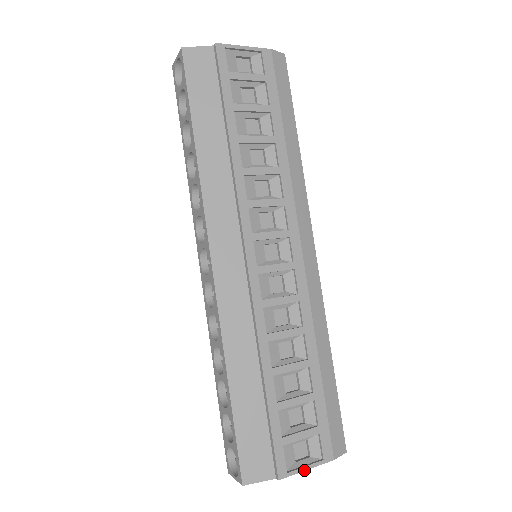
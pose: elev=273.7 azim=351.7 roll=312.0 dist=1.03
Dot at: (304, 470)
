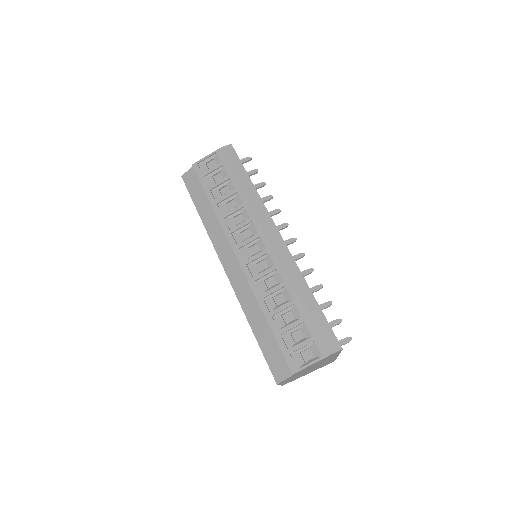
Dot at: (309, 365)
